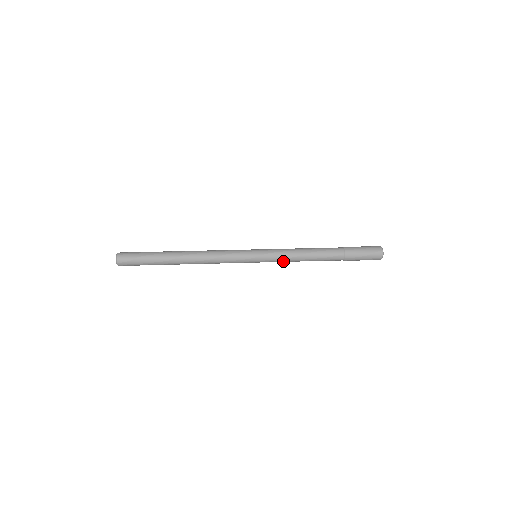
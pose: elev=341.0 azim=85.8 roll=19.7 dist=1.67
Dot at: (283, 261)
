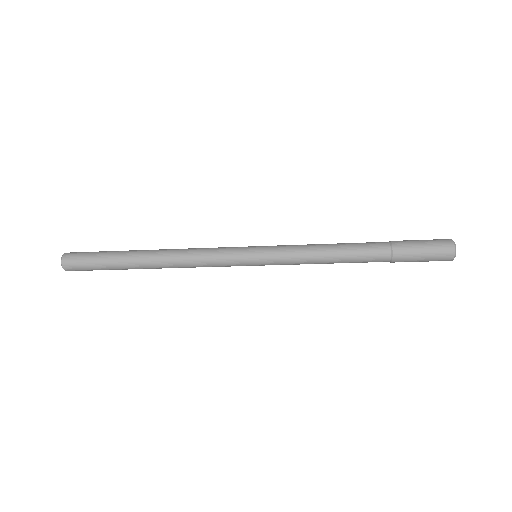
Dot at: (295, 250)
